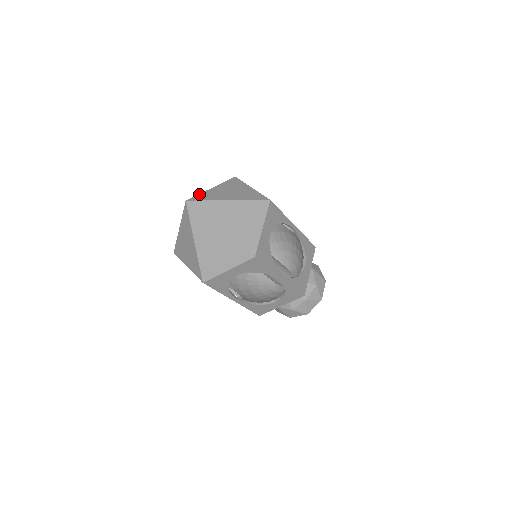
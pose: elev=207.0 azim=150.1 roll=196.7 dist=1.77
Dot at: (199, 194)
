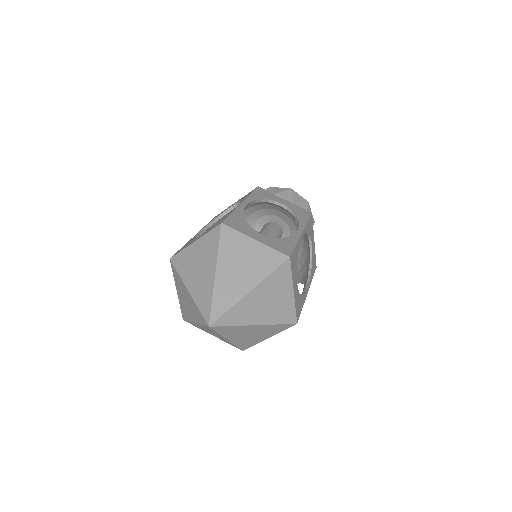
Dot at: (229, 310)
